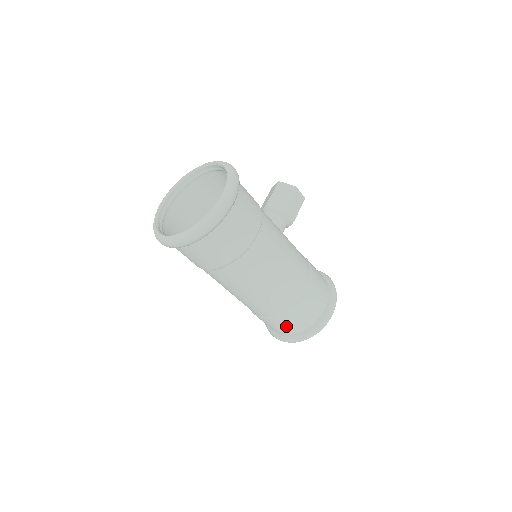
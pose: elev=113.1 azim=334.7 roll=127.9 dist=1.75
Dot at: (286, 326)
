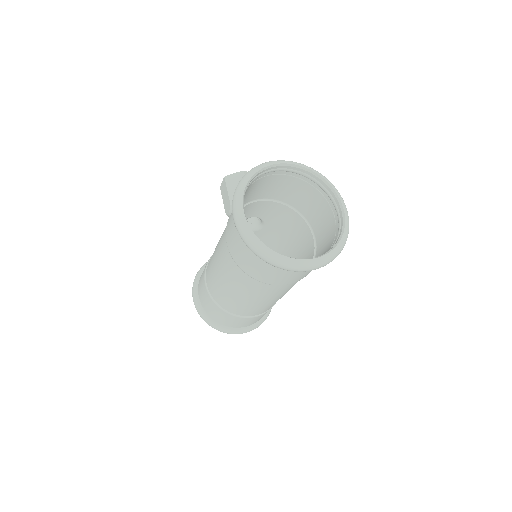
Dot at: occluded
